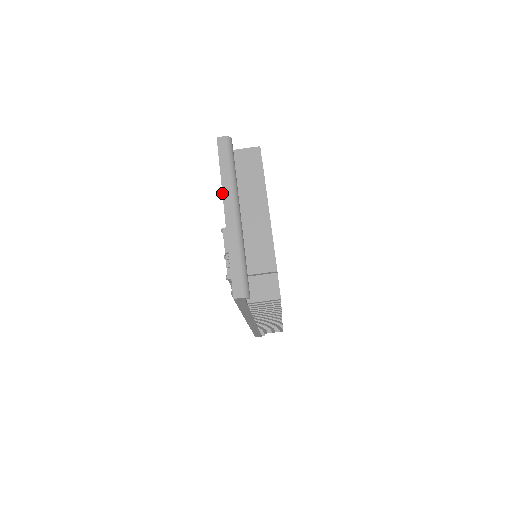
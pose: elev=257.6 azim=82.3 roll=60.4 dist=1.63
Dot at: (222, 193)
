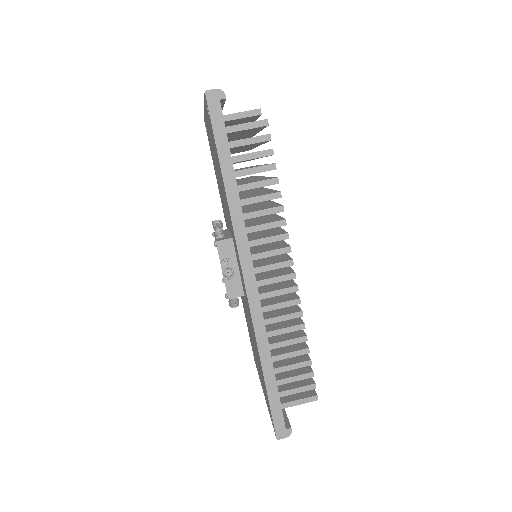
Dot at: occluded
